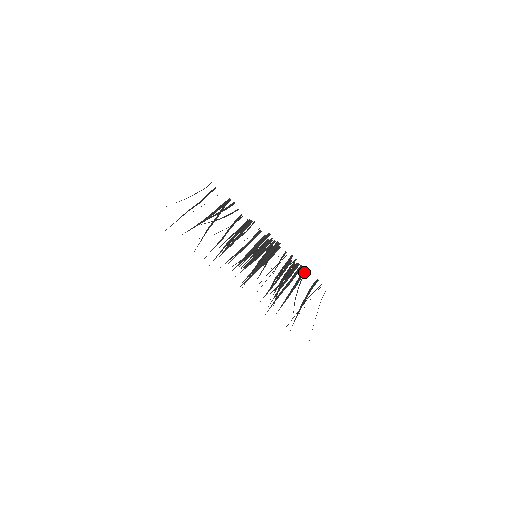
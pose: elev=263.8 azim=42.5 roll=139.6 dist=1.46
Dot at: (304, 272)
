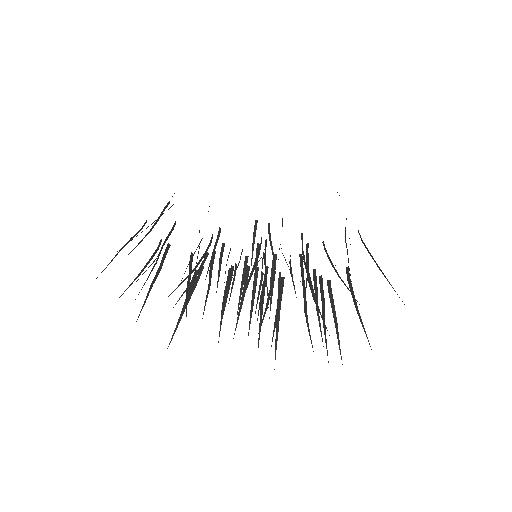
Dot at: (329, 286)
